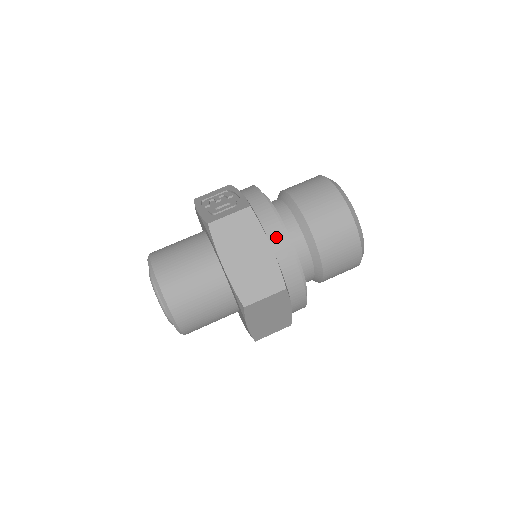
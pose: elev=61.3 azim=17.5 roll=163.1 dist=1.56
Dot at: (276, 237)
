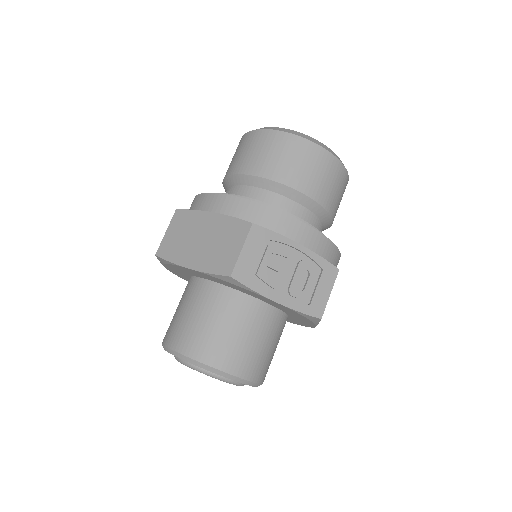
Dot at: occluded
